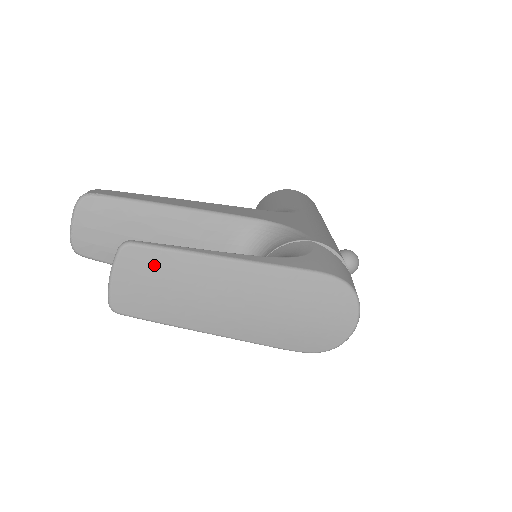
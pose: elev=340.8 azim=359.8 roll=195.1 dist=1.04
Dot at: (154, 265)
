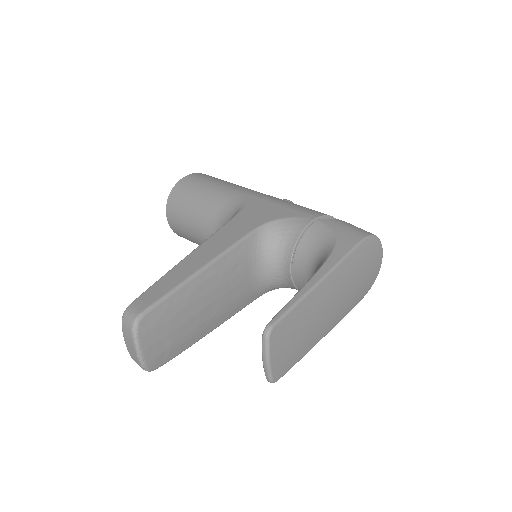
Dot at: (290, 327)
